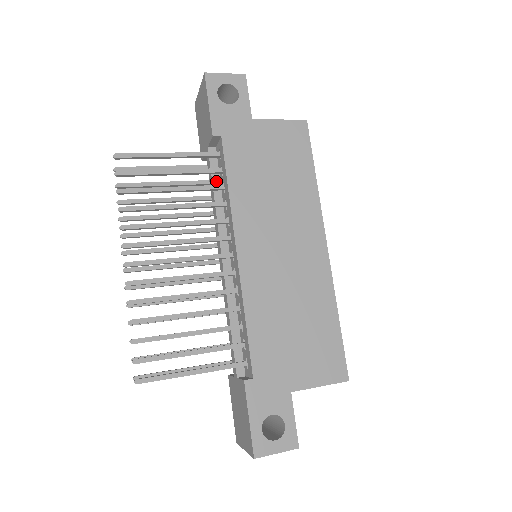
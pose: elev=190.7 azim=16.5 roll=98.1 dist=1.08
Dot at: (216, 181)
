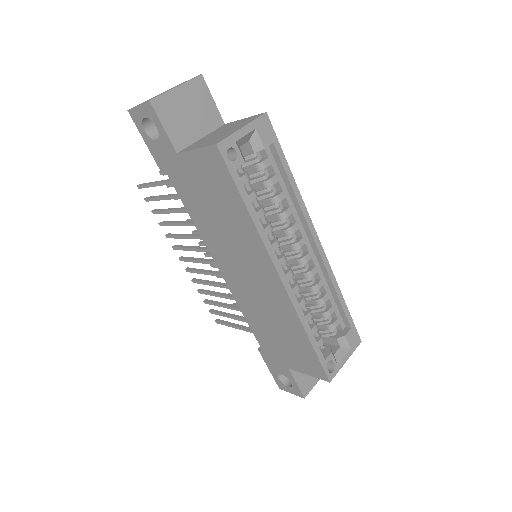
Dot at: occluded
